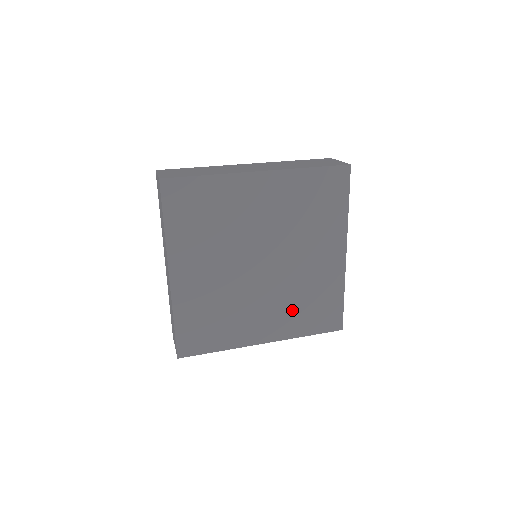
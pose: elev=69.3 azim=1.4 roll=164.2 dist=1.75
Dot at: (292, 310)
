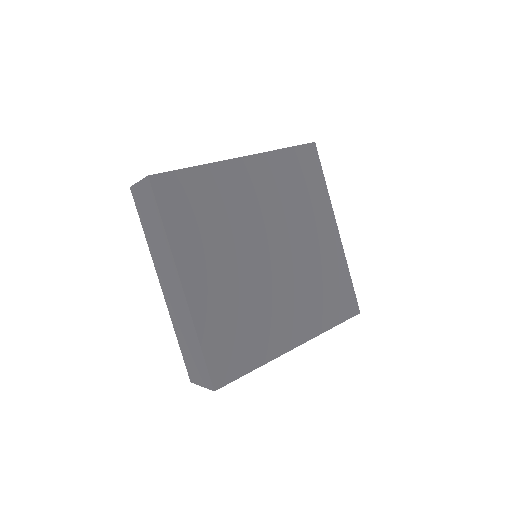
Dot at: (311, 301)
